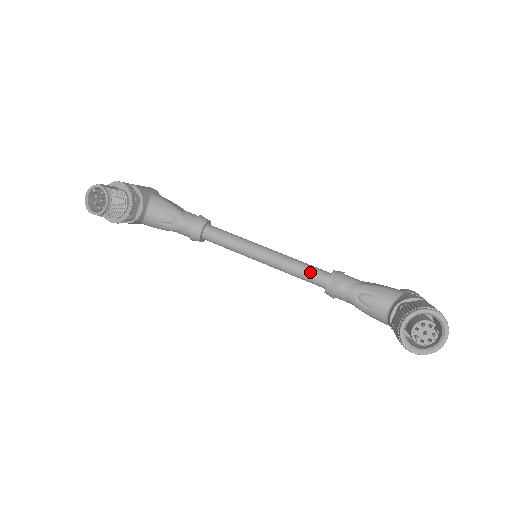
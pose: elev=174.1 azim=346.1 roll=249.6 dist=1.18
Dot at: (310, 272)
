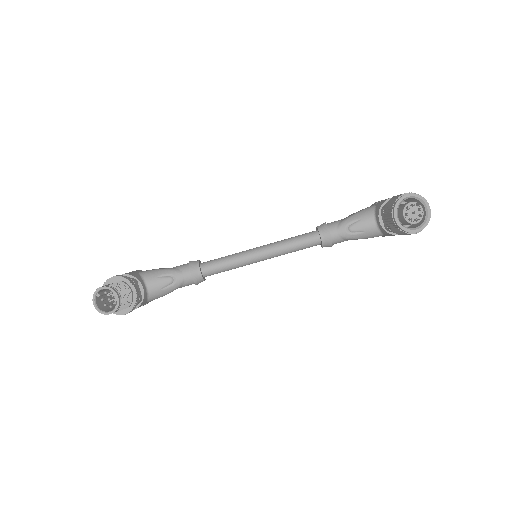
Dot at: (302, 240)
